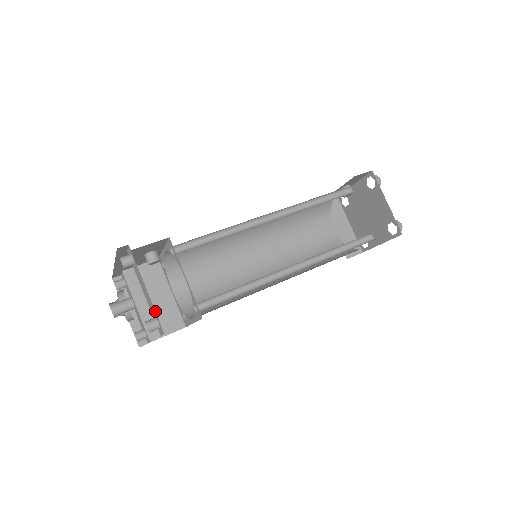
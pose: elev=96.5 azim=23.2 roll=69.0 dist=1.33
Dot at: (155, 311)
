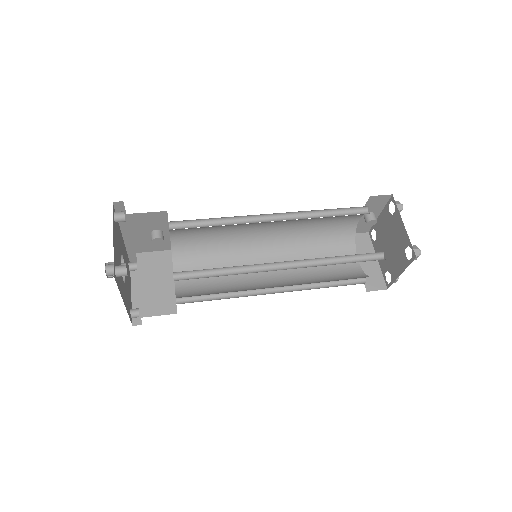
Dot at: (153, 292)
